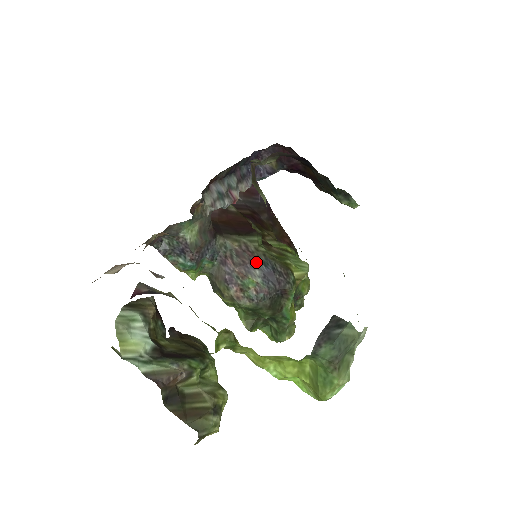
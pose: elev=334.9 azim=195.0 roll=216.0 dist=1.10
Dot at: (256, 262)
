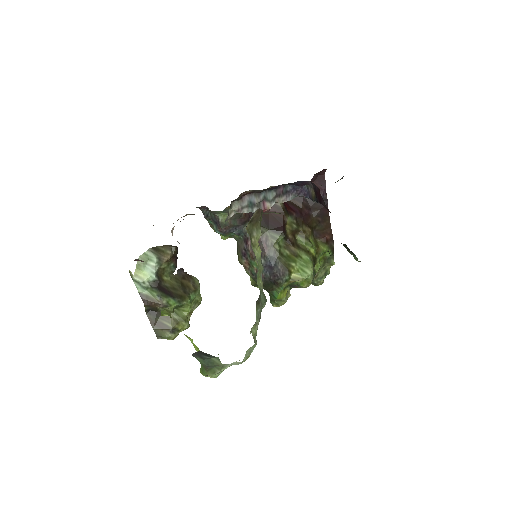
Dot at: (265, 254)
